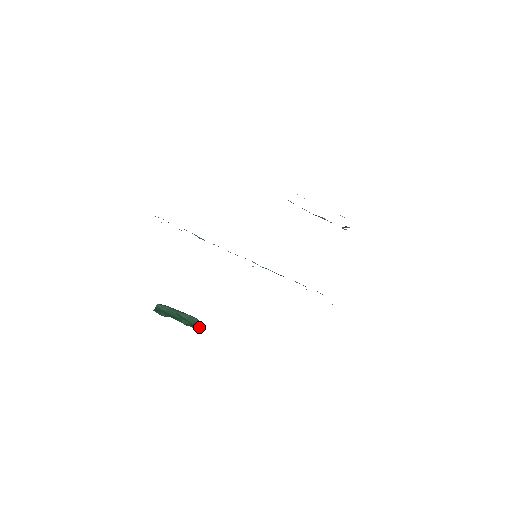
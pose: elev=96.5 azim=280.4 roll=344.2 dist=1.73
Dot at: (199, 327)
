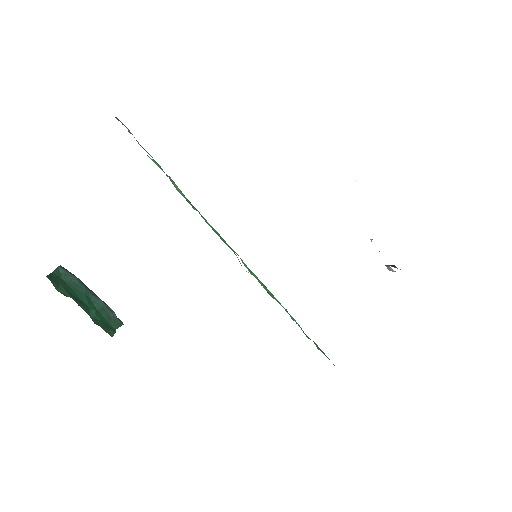
Dot at: (115, 332)
